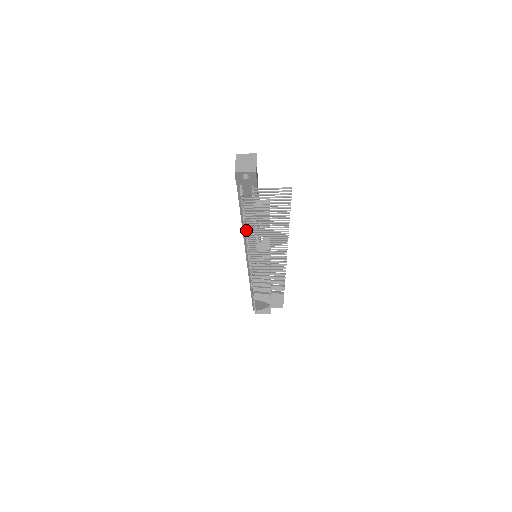
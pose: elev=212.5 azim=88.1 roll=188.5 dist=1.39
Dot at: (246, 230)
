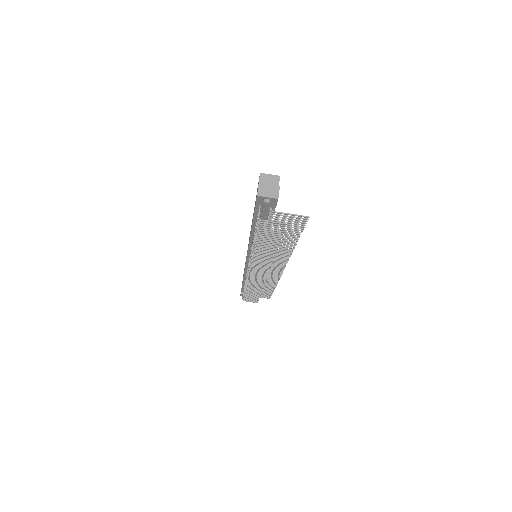
Dot at: occluded
